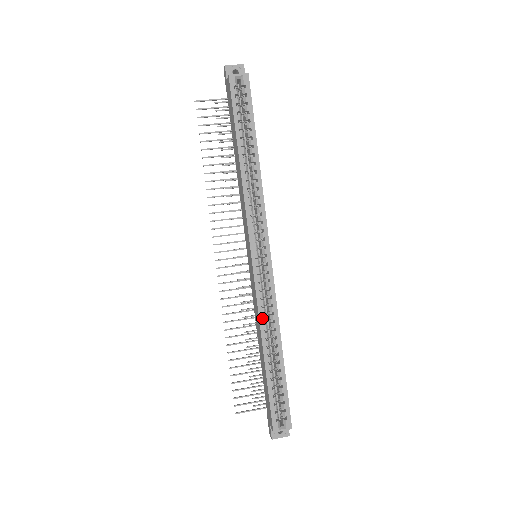
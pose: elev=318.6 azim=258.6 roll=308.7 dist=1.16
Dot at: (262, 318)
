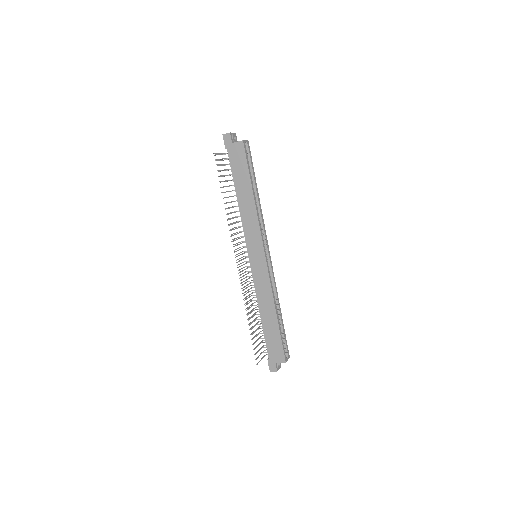
Dot at: (273, 293)
